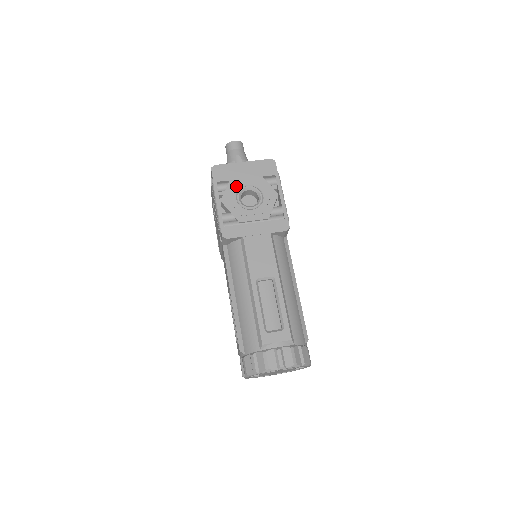
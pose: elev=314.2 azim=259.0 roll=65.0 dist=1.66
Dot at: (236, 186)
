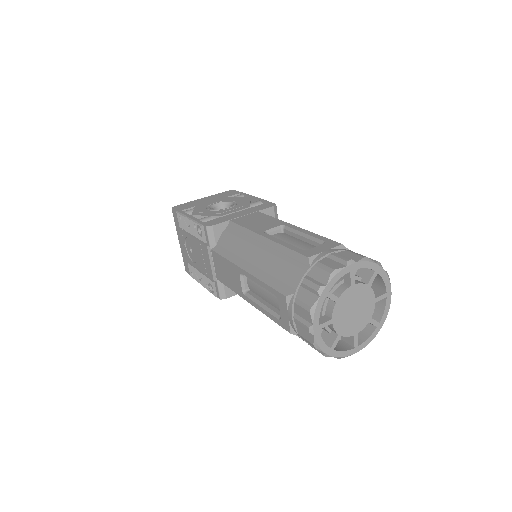
Dot at: (203, 206)
